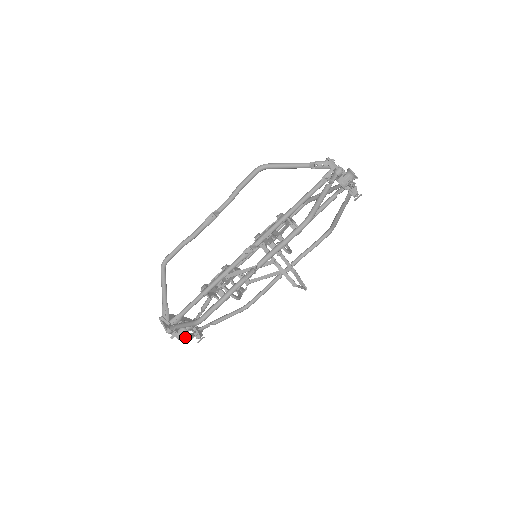
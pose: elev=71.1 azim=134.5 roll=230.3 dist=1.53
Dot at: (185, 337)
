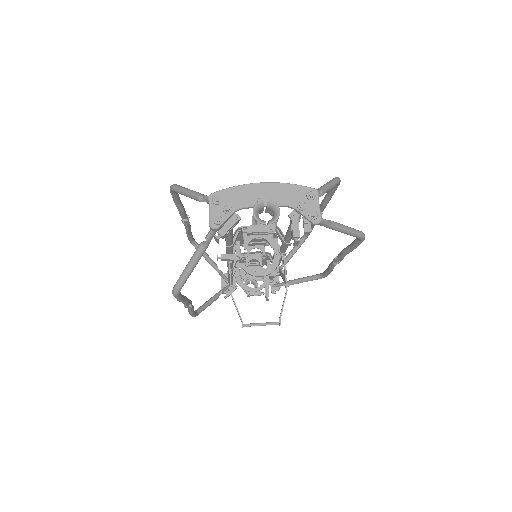
Dot at: (247, 296)
